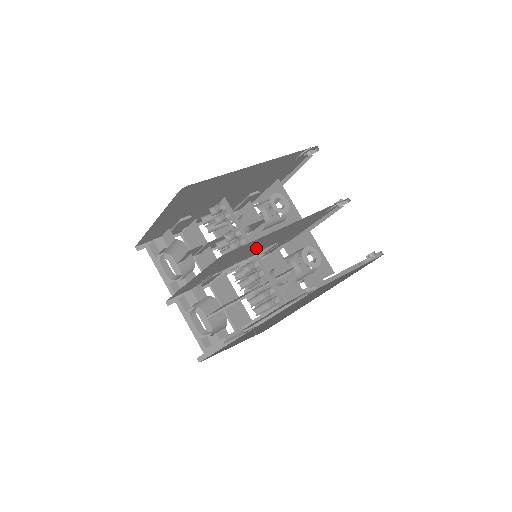
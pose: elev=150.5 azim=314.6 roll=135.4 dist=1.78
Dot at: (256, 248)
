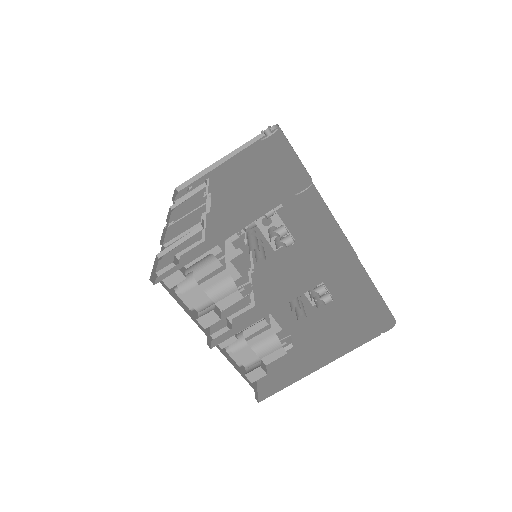
Dot at: occluded
